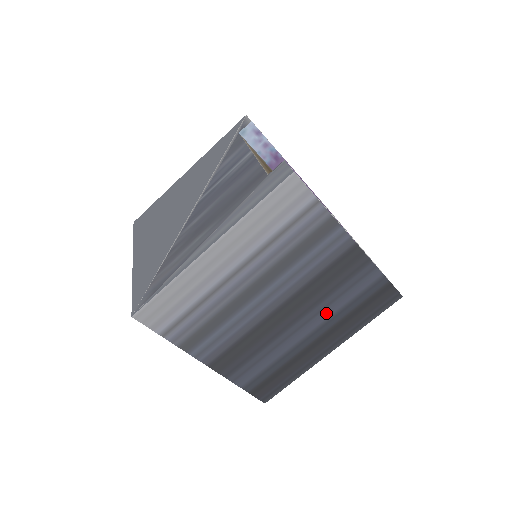
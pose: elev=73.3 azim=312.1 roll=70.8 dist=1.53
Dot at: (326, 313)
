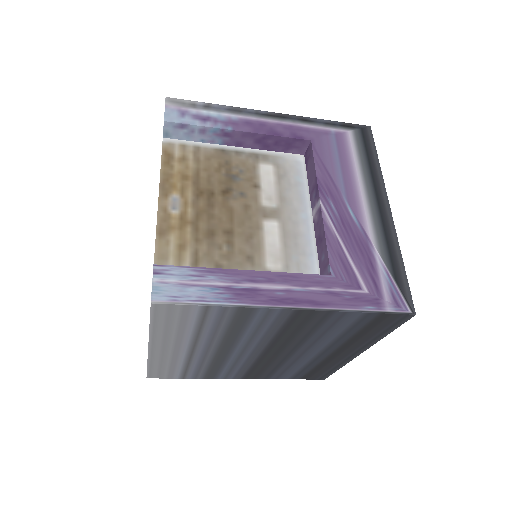
Dot at: (322, 342)
